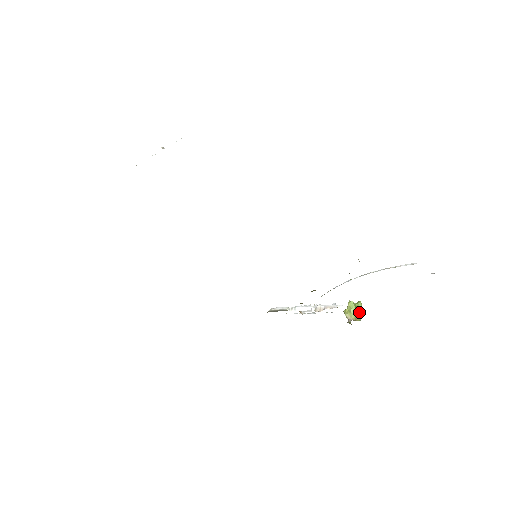
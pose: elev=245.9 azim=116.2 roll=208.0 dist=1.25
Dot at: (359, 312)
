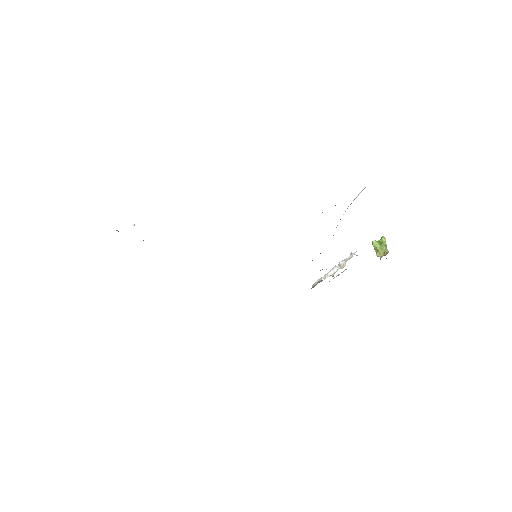
Dot at: (385, 246)
